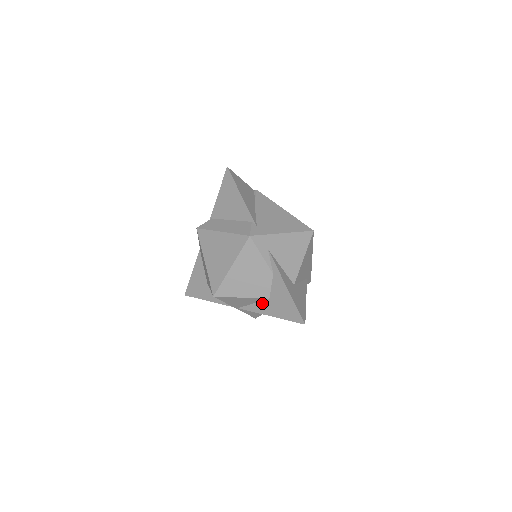
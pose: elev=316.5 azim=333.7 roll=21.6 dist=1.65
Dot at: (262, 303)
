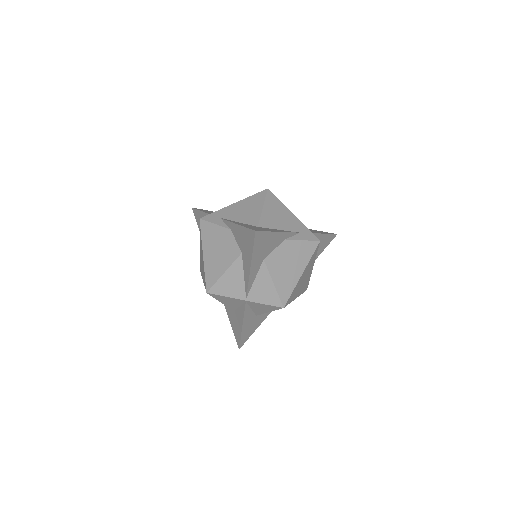
Dot at: (244, 265)
